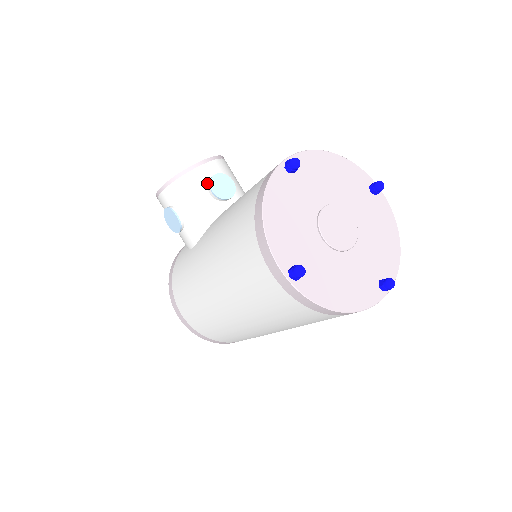
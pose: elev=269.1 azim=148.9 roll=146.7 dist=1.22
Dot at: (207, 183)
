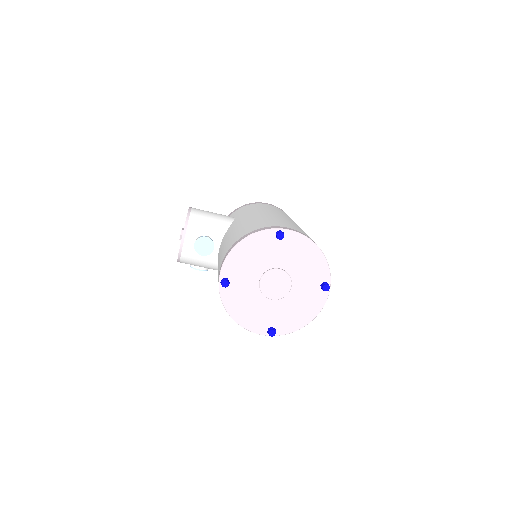
Dot at: (195, 251)
